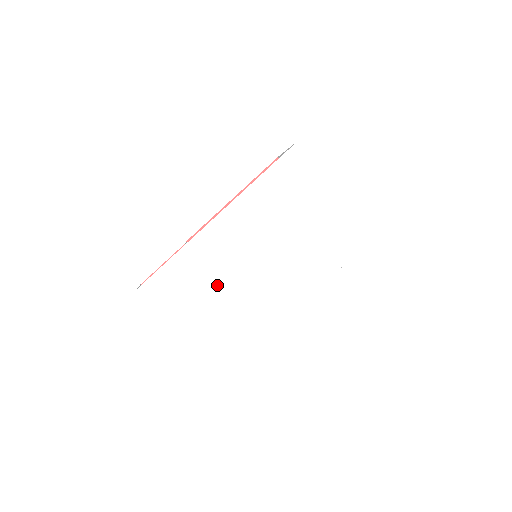
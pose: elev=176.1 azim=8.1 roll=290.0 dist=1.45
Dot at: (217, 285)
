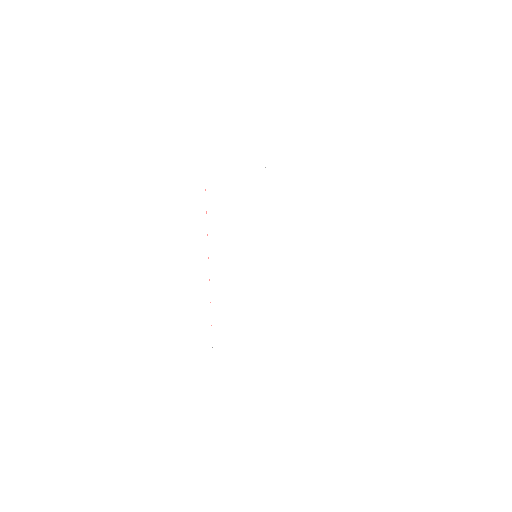
Dot at: (252, 295)
